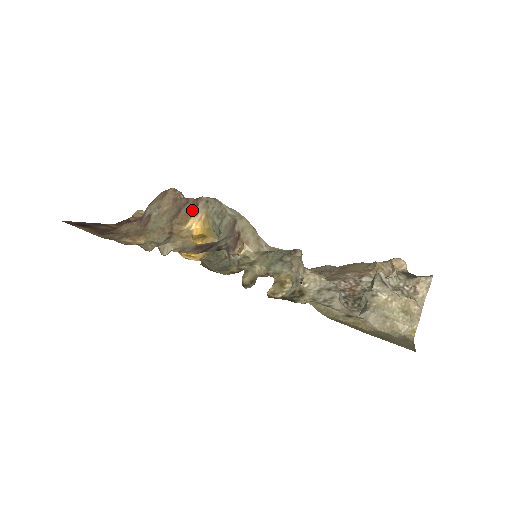
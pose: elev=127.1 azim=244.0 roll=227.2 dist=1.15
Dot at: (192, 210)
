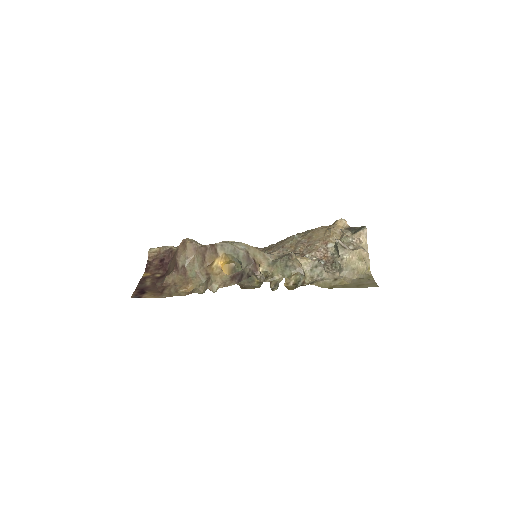
Dot at: (213, 254)
